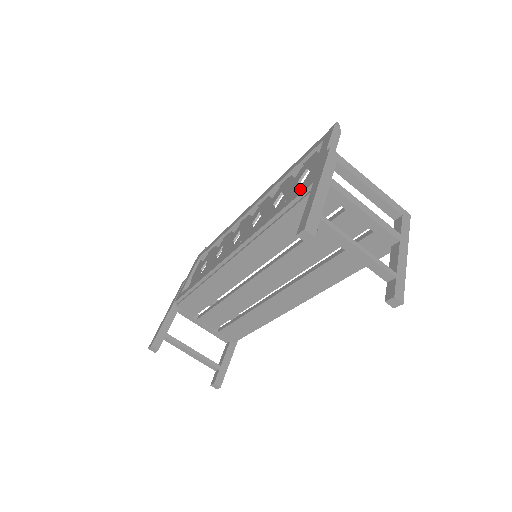
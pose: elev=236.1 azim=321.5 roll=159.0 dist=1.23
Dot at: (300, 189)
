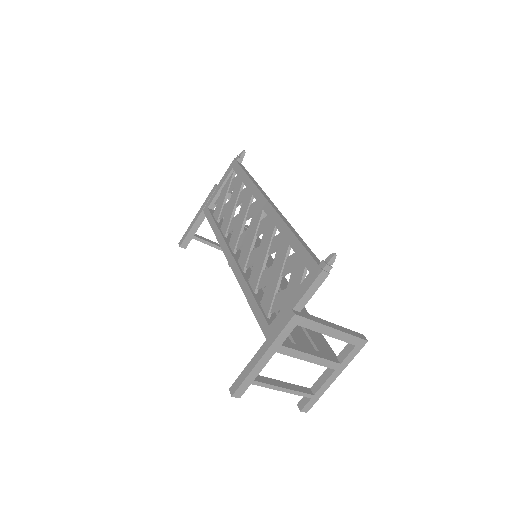
Dot at: (264, 318)
